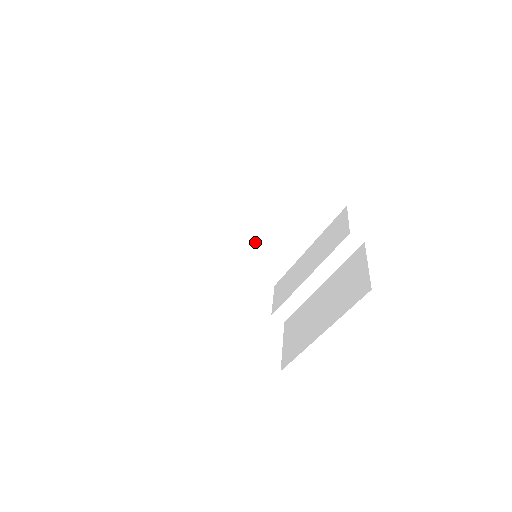
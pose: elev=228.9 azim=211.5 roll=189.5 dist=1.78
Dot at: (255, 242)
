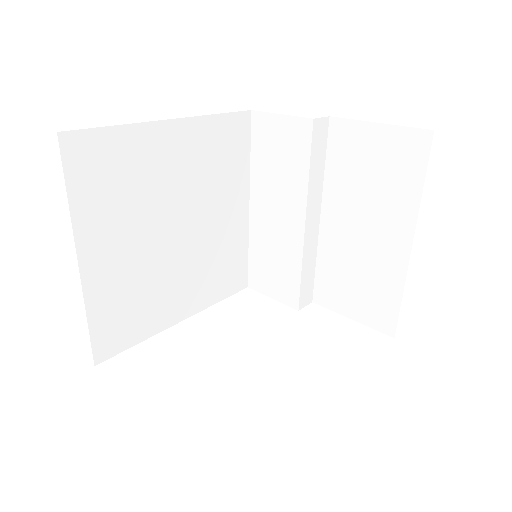
Dot at: (196, 262)
